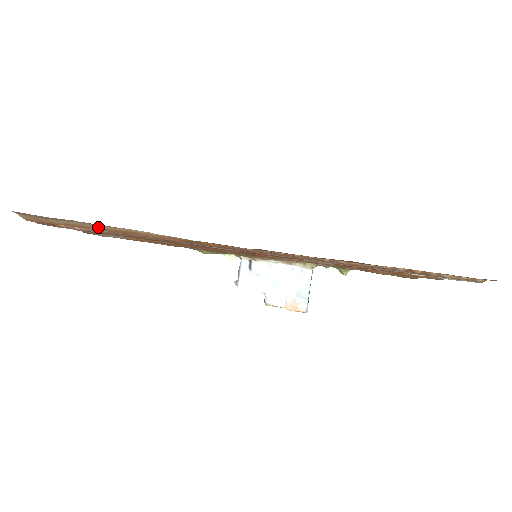
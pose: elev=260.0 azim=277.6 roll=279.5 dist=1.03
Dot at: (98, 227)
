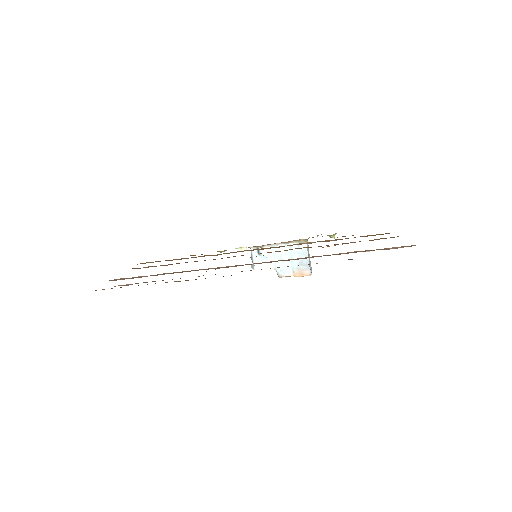
Dot at: occluded
